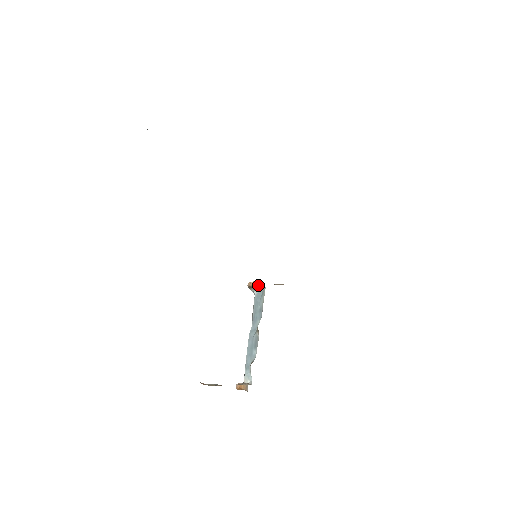
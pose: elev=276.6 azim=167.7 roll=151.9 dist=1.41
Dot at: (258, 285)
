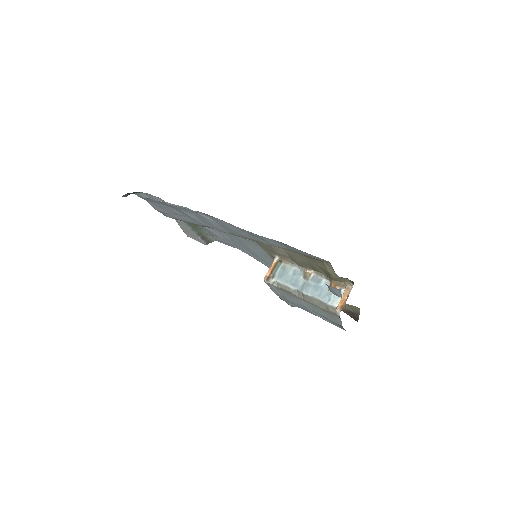
Dot at: (274, 269)
